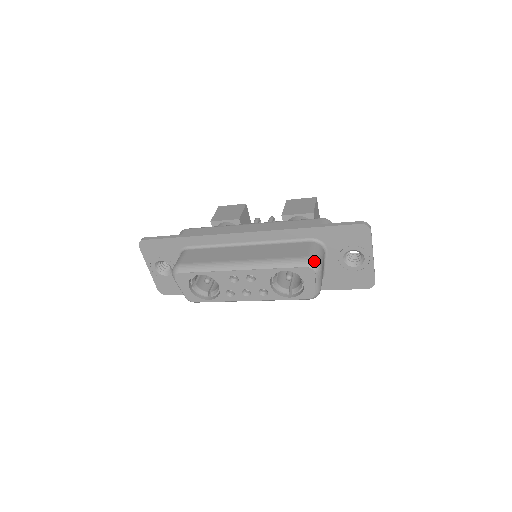
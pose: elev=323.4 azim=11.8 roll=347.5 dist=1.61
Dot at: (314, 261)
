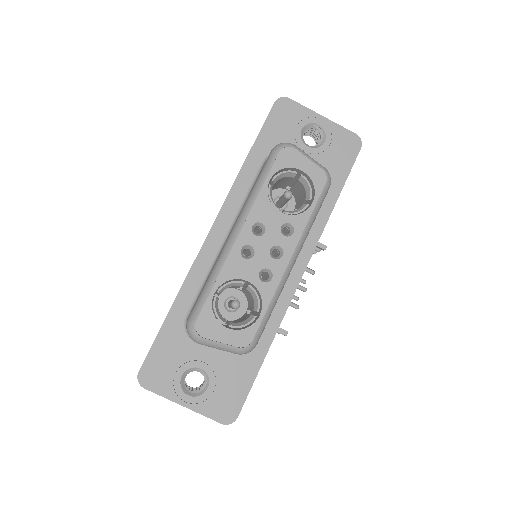
Dot at: (279, 144)
